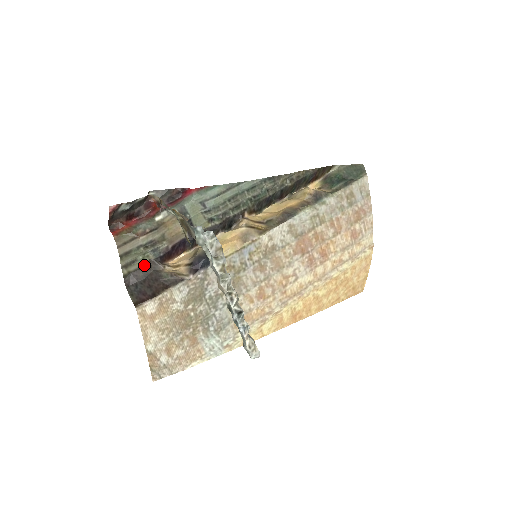
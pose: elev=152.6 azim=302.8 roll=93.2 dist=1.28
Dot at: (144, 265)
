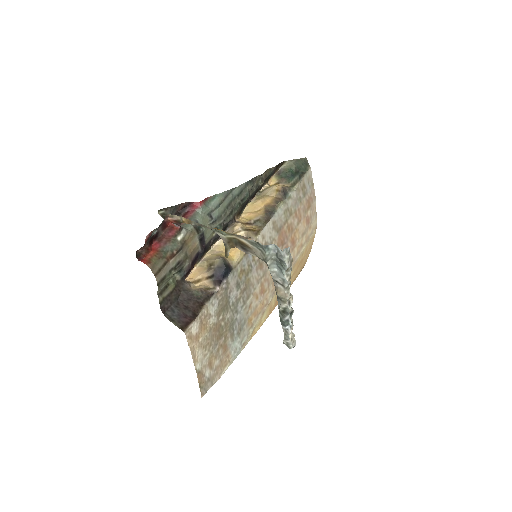
Dot at: (174, 287)
